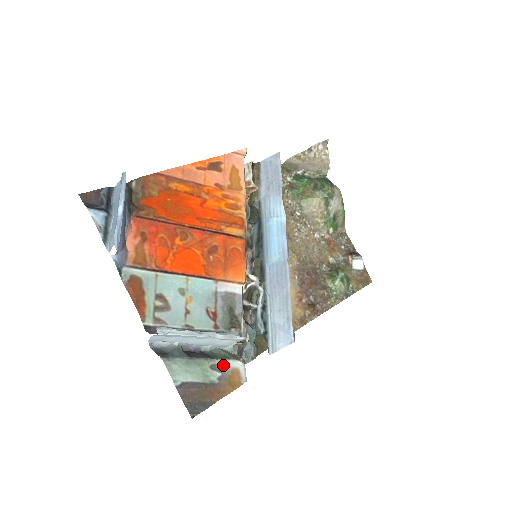
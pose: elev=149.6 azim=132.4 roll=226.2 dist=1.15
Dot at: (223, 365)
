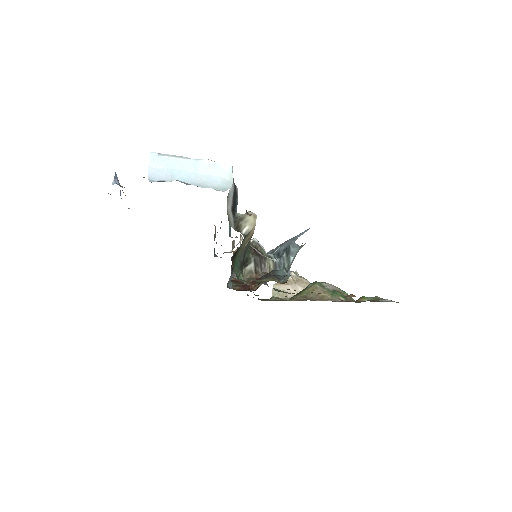
Dot at: occluded
